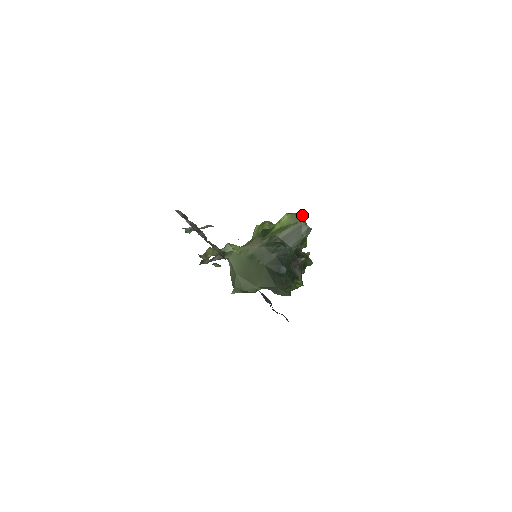
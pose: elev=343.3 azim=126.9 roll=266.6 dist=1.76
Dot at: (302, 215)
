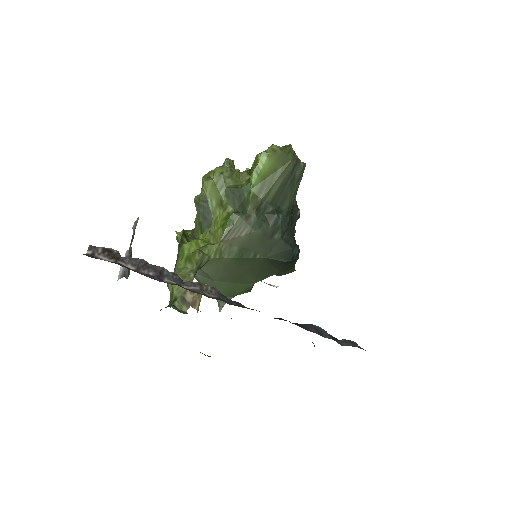
Dot at: (290, 148)
